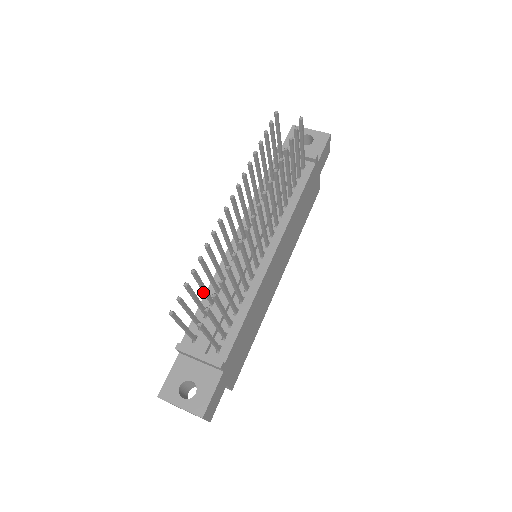
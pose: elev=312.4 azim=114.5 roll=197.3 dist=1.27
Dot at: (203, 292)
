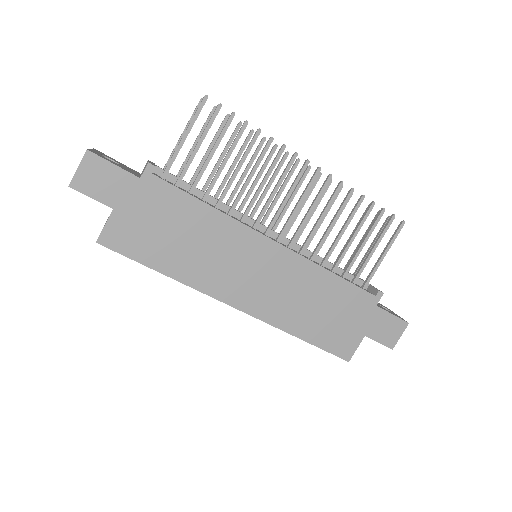
Dot at: (214, 167)
